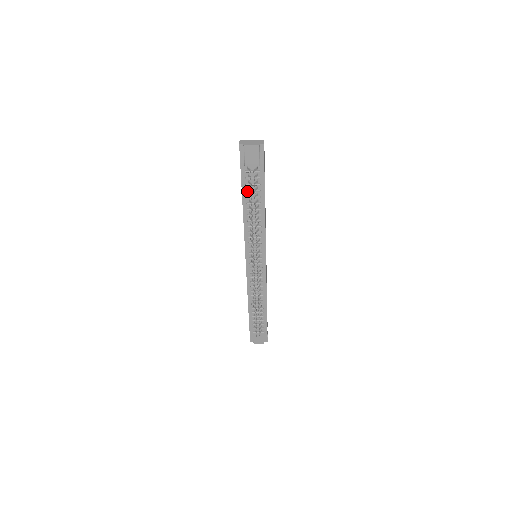
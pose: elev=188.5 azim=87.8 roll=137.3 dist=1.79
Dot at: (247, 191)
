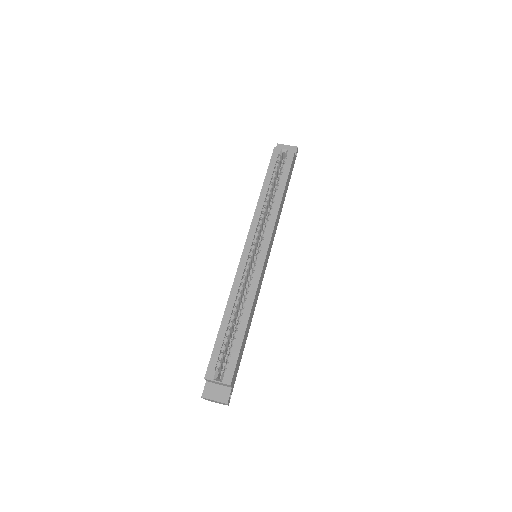
Dot at: occluded
